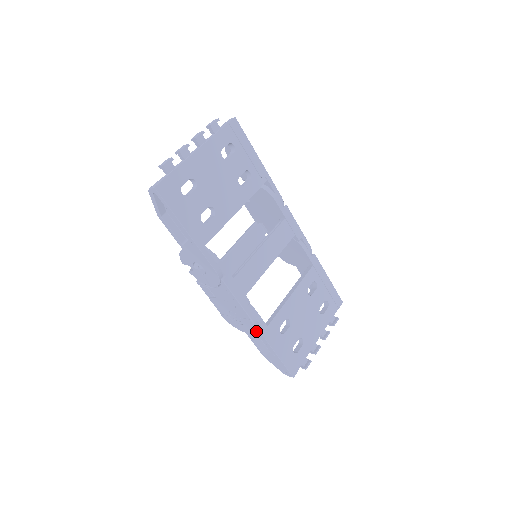
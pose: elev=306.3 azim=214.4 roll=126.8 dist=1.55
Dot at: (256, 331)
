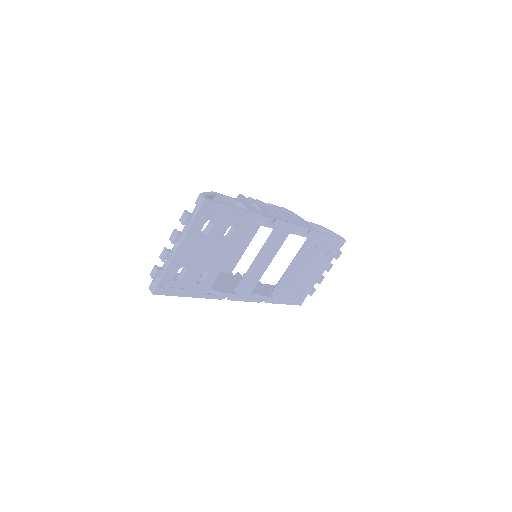
Dot at: (264, 300)
